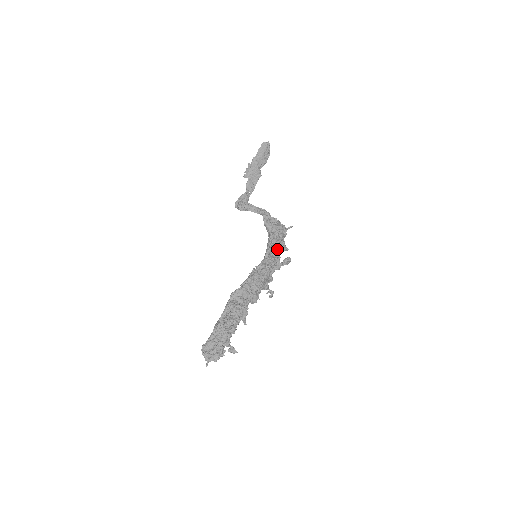
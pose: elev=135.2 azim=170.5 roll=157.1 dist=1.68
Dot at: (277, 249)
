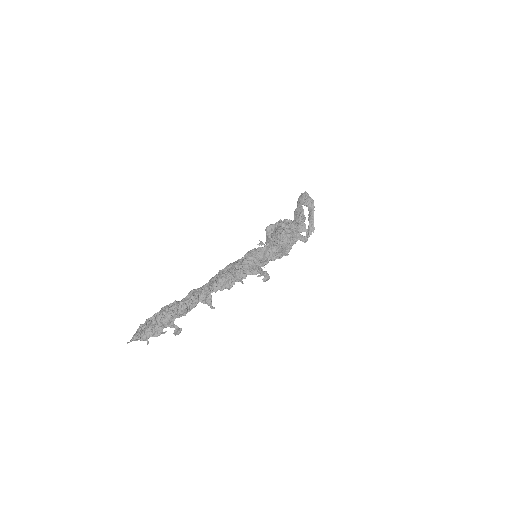
Dot at: (279, 238)
